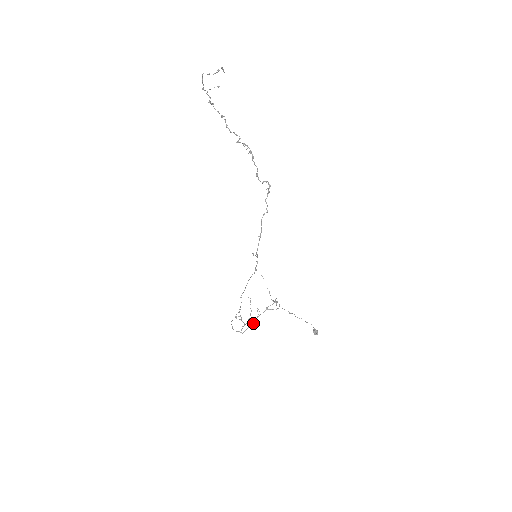
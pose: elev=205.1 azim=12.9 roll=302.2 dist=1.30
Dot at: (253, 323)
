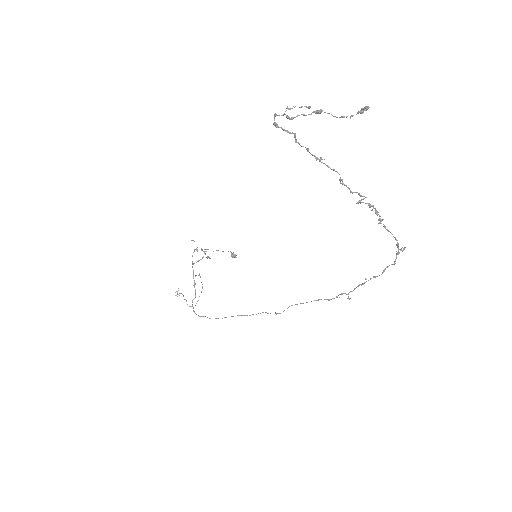
Dot at: occluded
